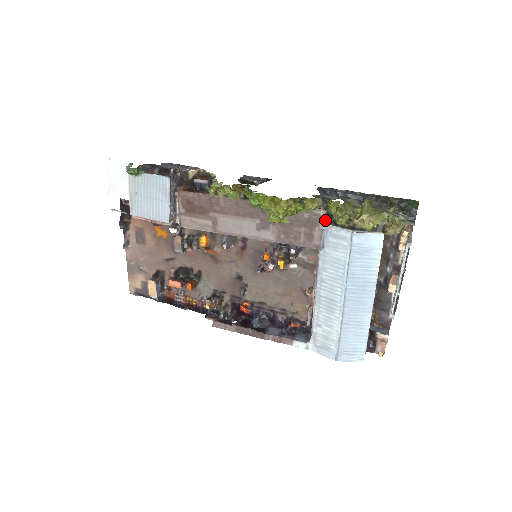
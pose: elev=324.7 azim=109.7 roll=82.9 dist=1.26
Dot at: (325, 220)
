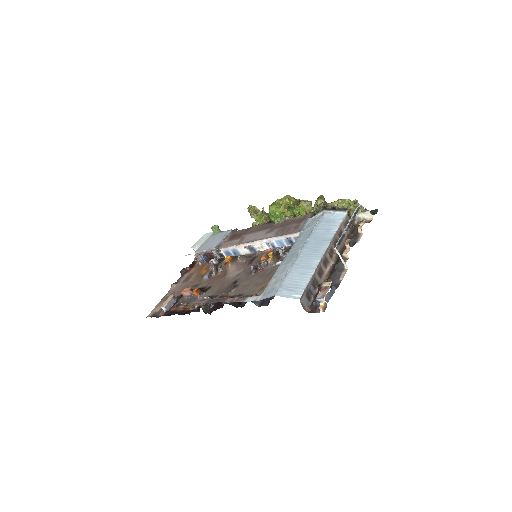
Dot at: (311, 216)
